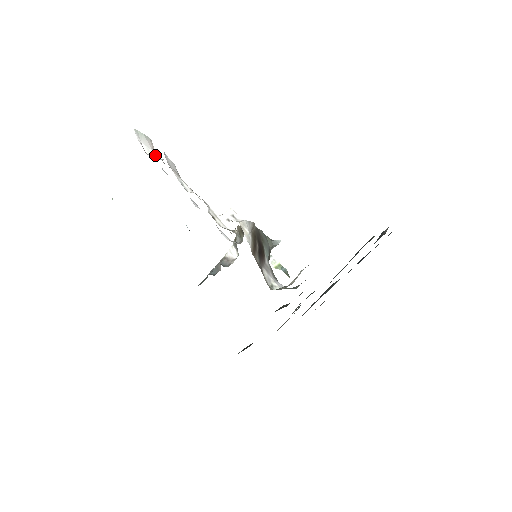
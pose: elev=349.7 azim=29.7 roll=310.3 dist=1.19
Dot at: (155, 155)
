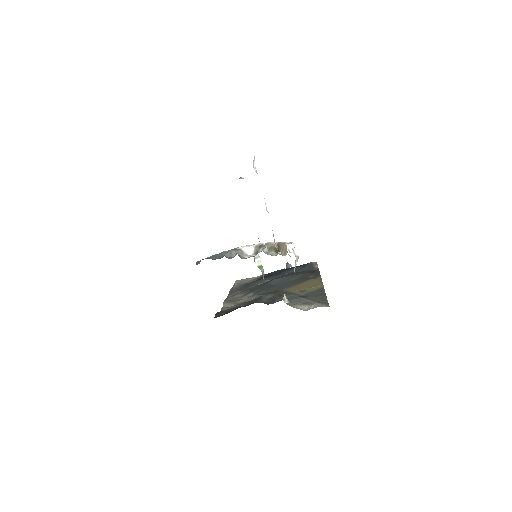
Dot at: (255, 167)
